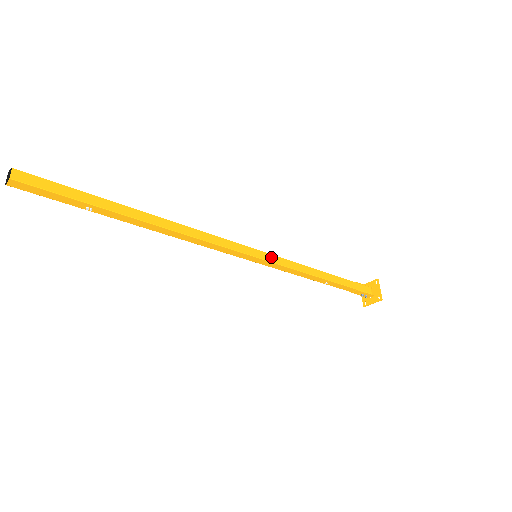
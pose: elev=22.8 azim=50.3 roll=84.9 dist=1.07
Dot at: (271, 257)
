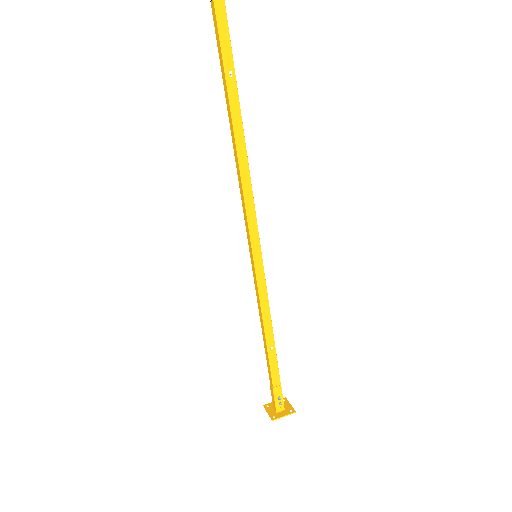
Dot at: (262, 269)
